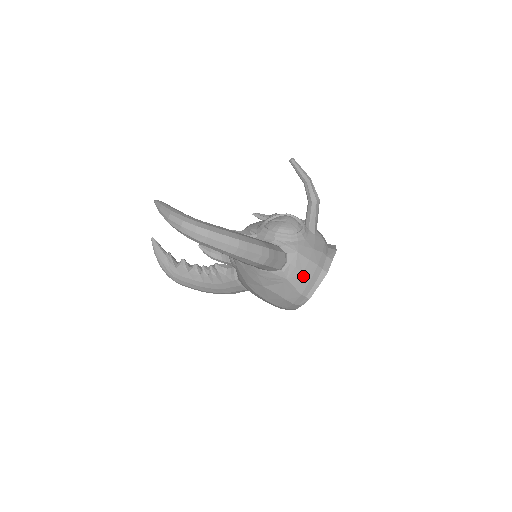
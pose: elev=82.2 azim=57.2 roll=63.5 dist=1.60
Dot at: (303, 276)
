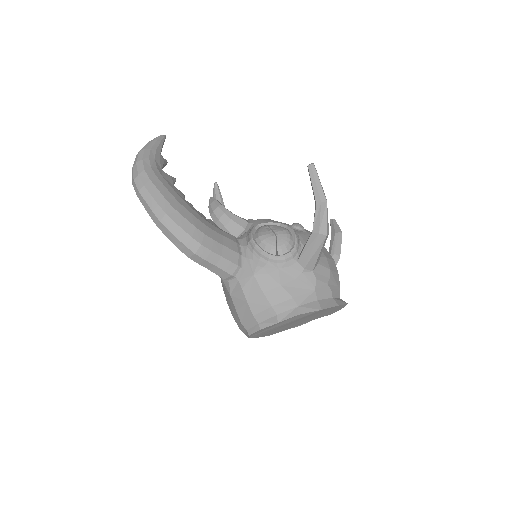
Dot at: (247, 305)
